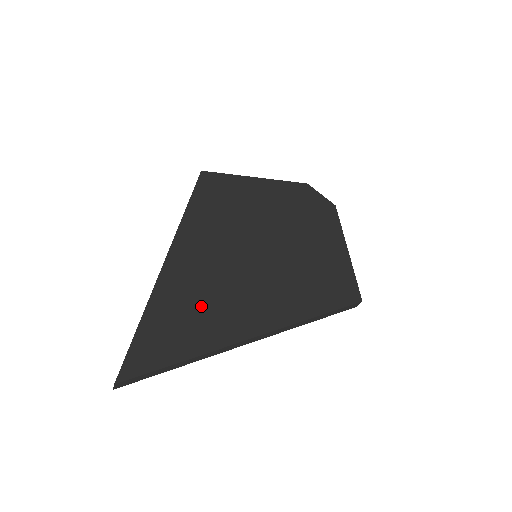
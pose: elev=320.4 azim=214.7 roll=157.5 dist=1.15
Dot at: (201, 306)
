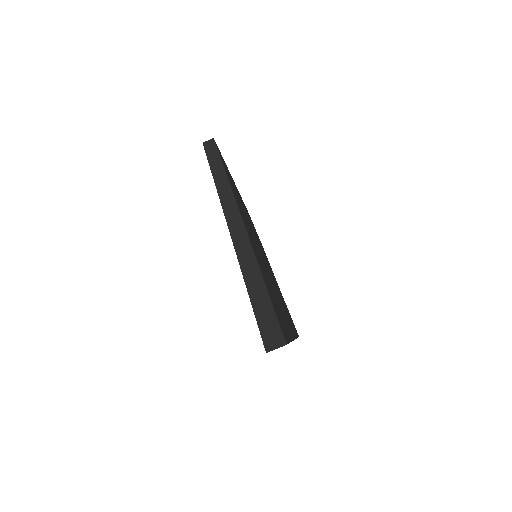
Dot at: occluded
